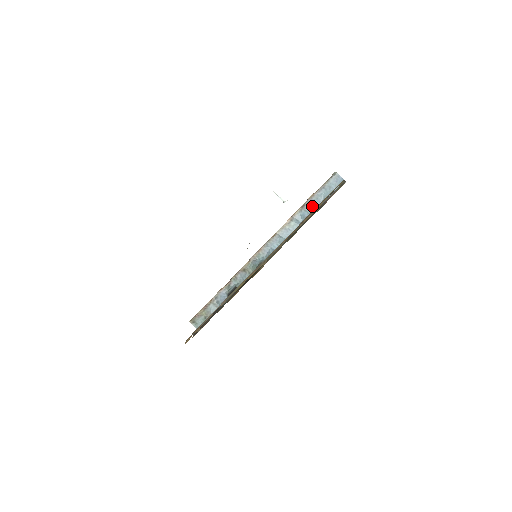
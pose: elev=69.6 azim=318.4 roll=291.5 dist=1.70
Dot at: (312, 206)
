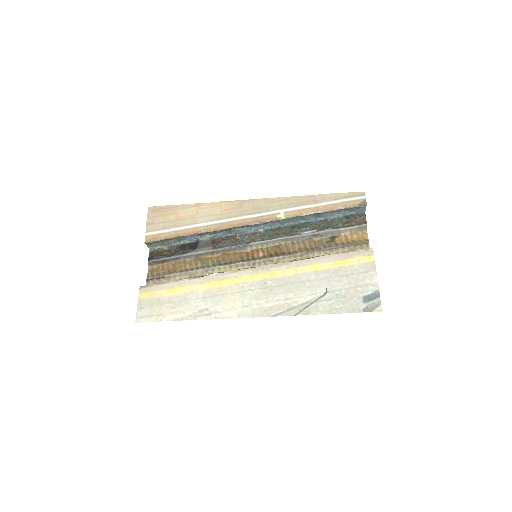
Dot at: (324, 214)
